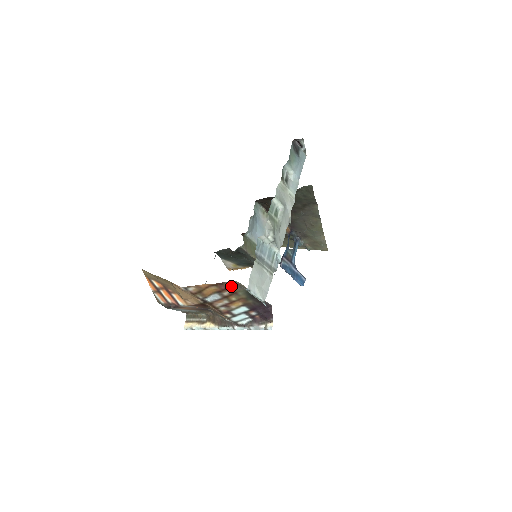
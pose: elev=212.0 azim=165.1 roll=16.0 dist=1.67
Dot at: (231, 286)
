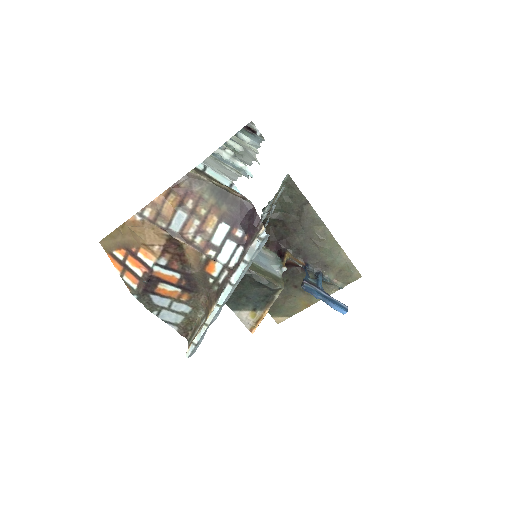
Dot at: (190, 187)
